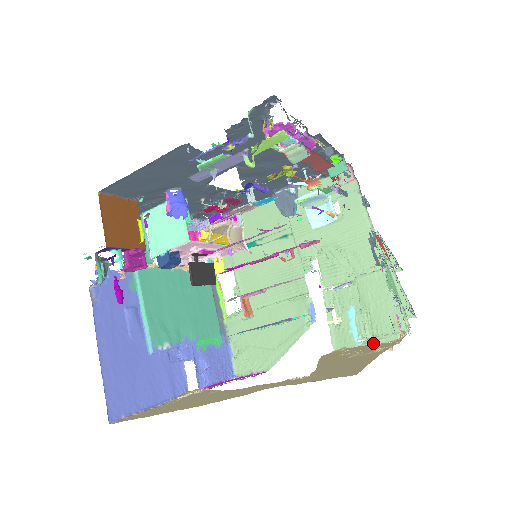
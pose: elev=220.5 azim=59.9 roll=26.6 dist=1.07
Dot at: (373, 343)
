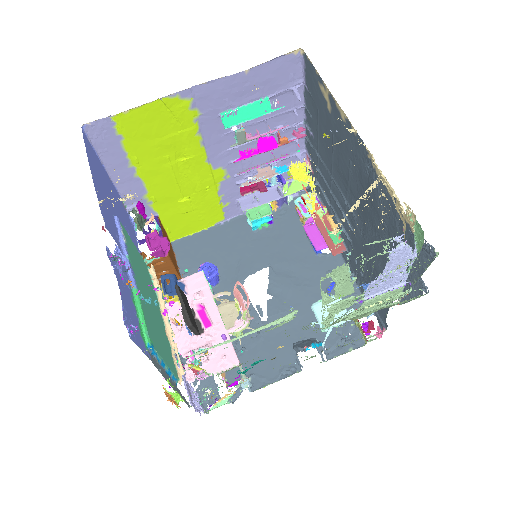
Dot at: occluded
